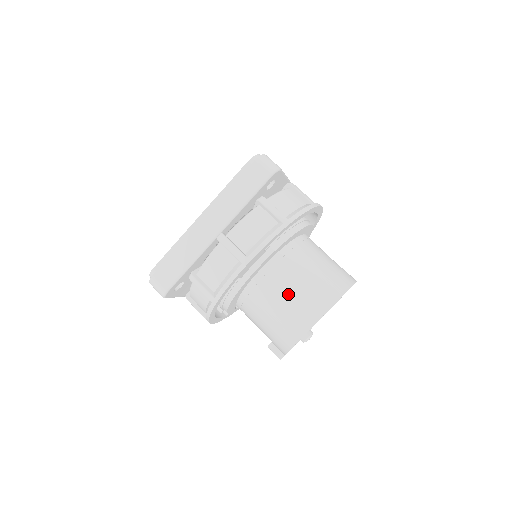
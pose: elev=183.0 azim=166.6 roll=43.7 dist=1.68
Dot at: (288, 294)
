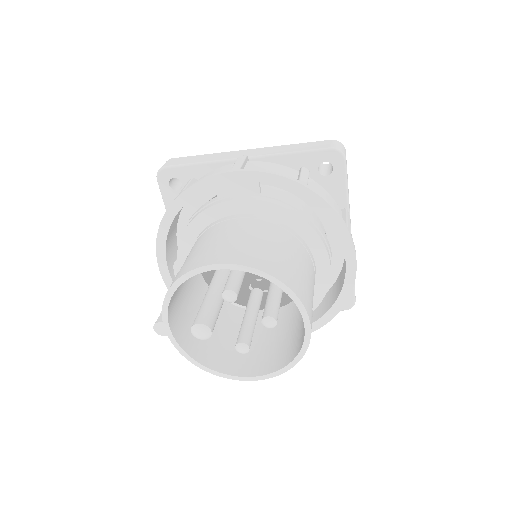
Dot at: (233, 236)
